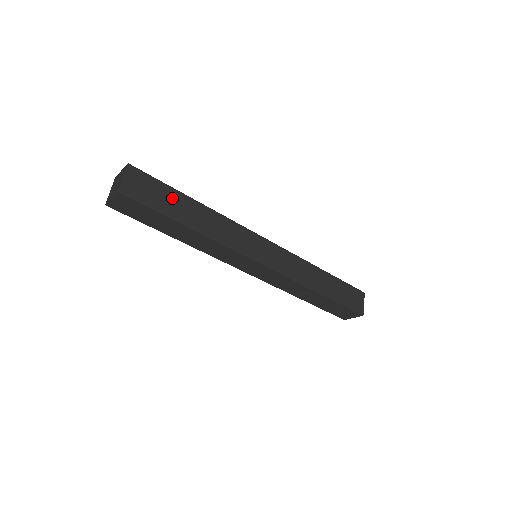
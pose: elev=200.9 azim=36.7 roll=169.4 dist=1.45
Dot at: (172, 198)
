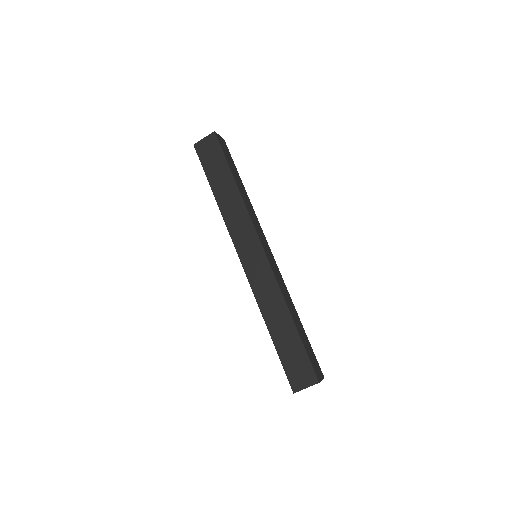
Dot at: (234, 168)
